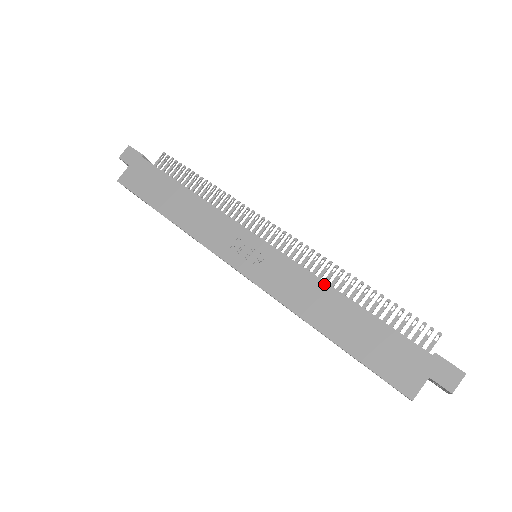
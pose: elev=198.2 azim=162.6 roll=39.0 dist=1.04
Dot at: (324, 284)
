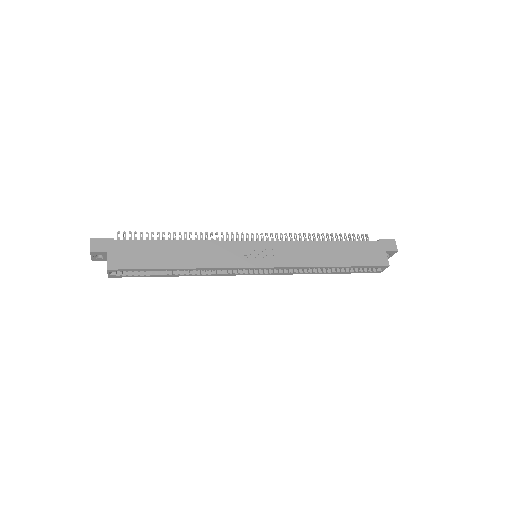
Dot at: (311, 242)
